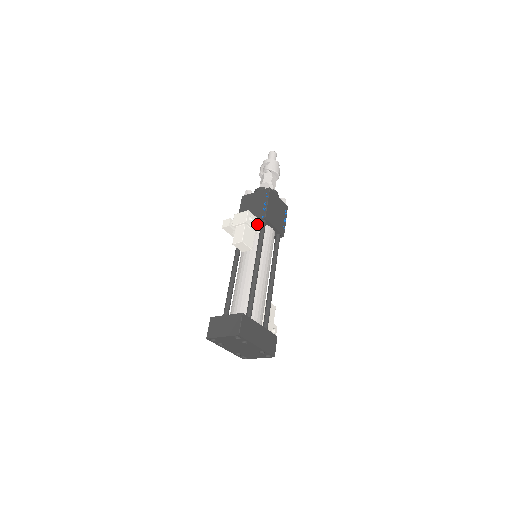
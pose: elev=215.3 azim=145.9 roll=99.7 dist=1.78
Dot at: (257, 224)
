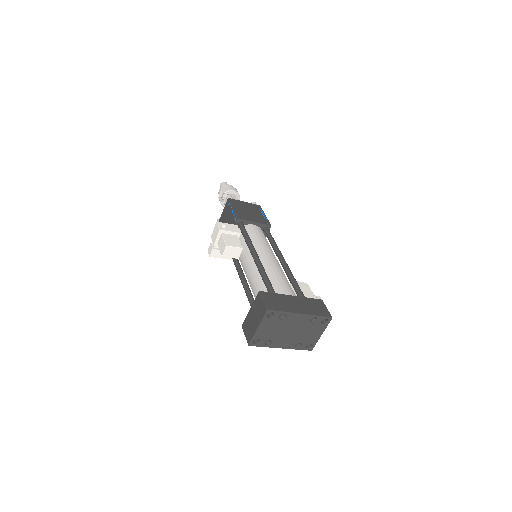
Dot at: (234, 228)
